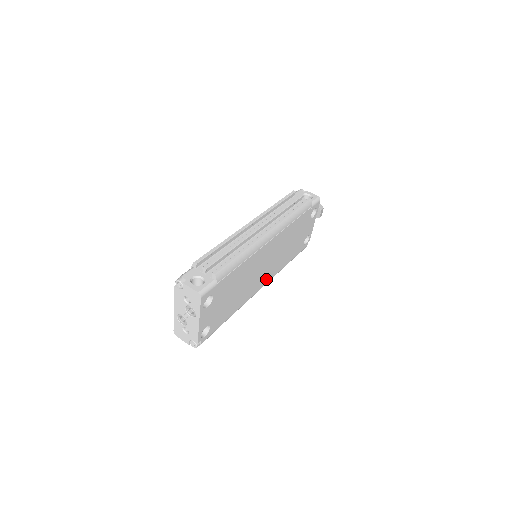
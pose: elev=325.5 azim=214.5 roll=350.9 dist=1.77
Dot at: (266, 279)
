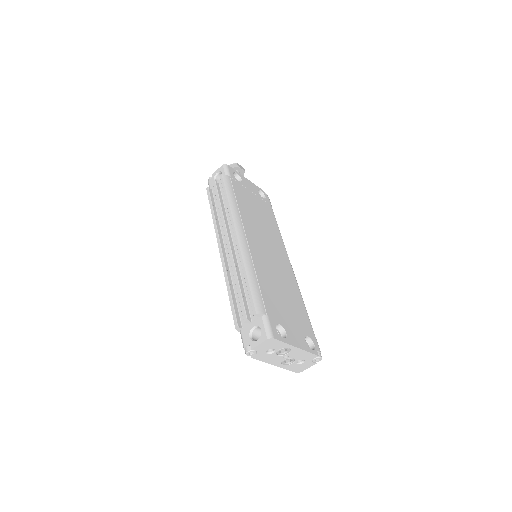
Dot at: (283, 255)
